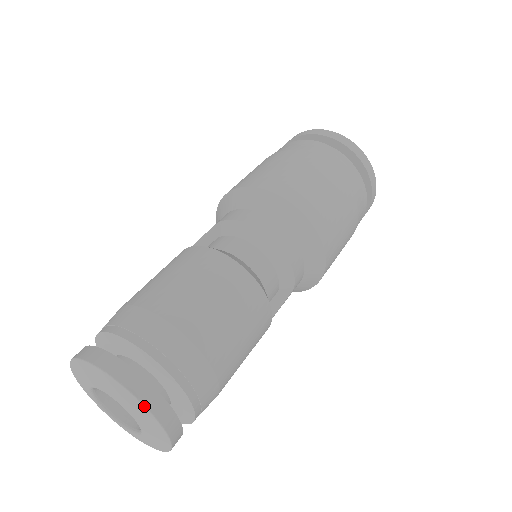
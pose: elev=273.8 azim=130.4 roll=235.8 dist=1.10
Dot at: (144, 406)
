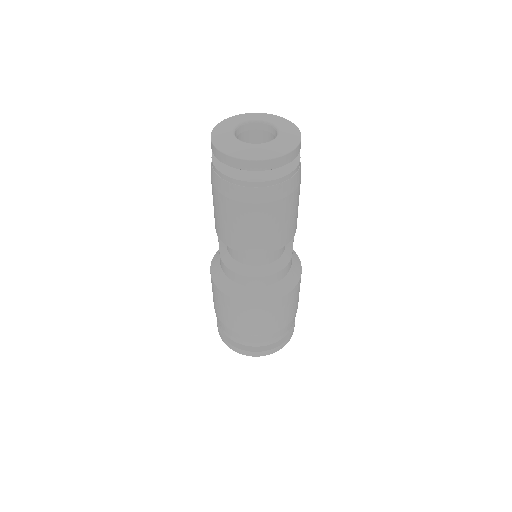
Dot at: (268, 114)
